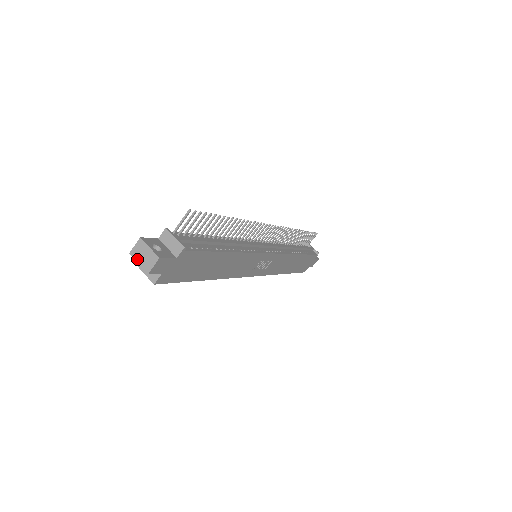
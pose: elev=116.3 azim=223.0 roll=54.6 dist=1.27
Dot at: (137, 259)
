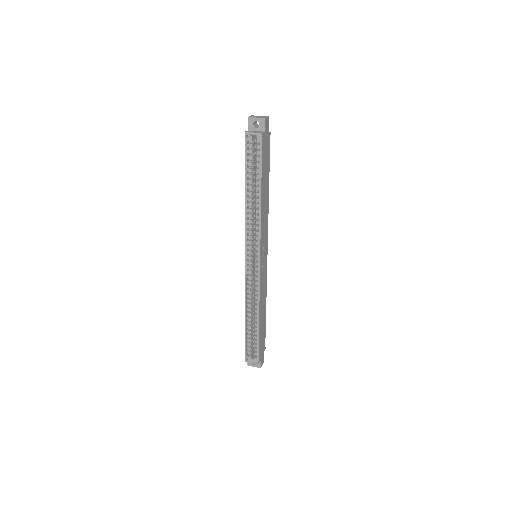
Dot at: (254, 117)
